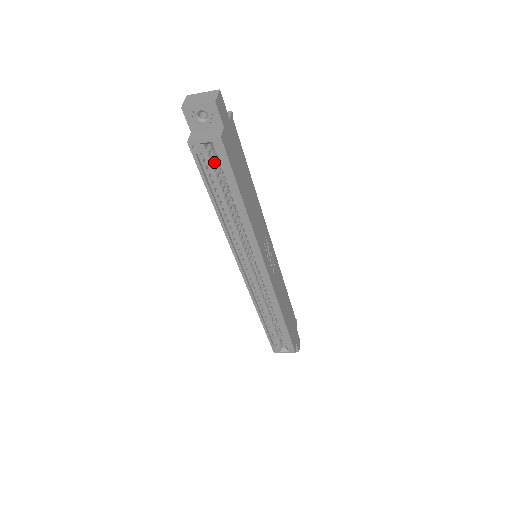
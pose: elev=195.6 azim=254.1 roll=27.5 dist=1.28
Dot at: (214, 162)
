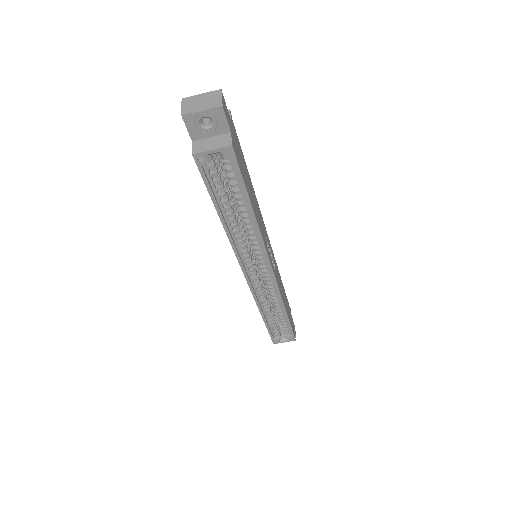
Dot at: (219, 171)
